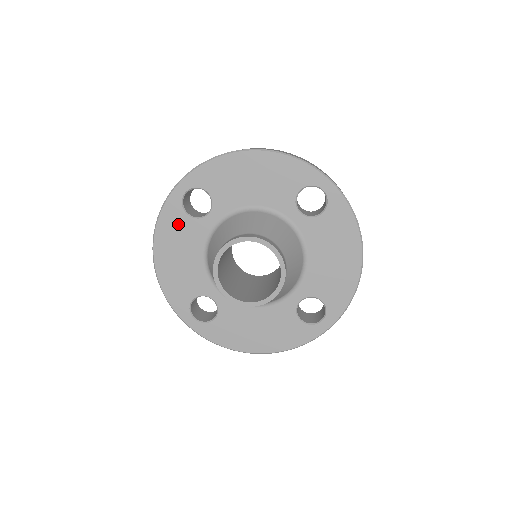
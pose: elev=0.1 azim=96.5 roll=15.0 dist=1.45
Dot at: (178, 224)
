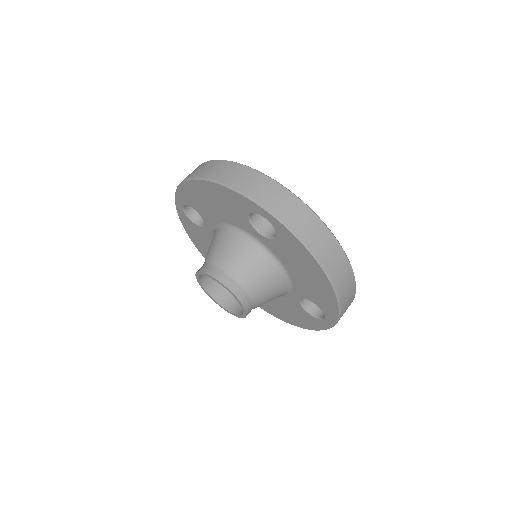
Dot at: (193, 228)
